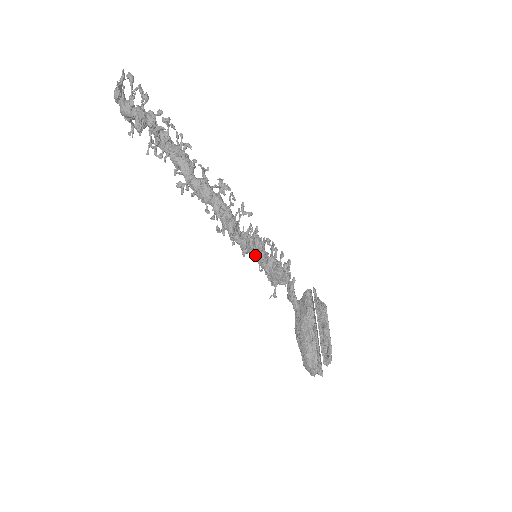
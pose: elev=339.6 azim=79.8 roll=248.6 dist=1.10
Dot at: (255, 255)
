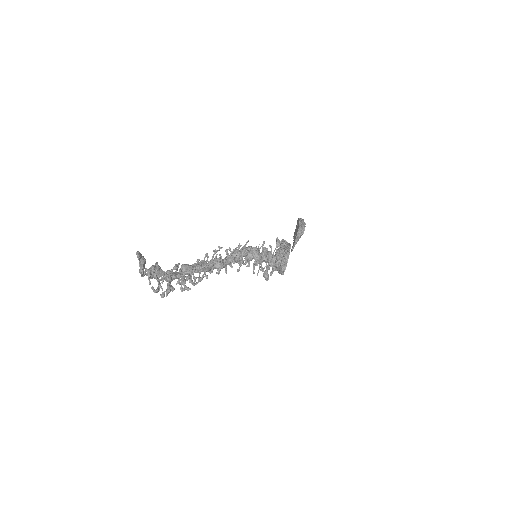
Dot at: occluded
